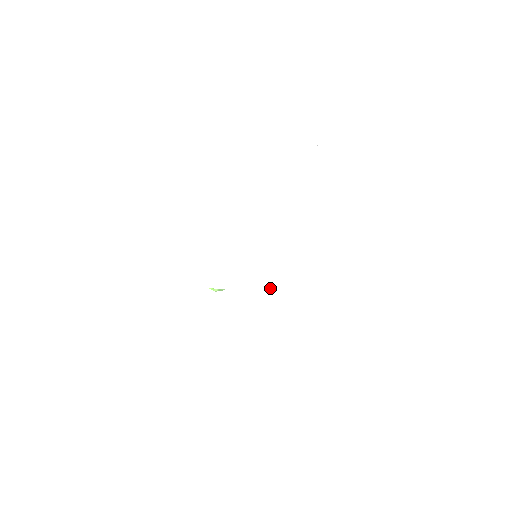
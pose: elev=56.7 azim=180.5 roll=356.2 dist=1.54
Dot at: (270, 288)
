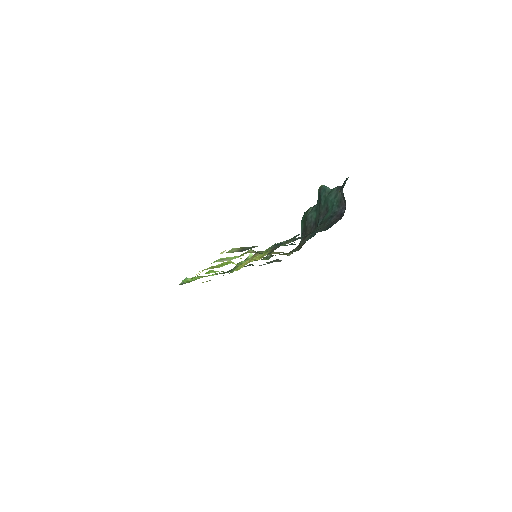
Dot at: occluded
